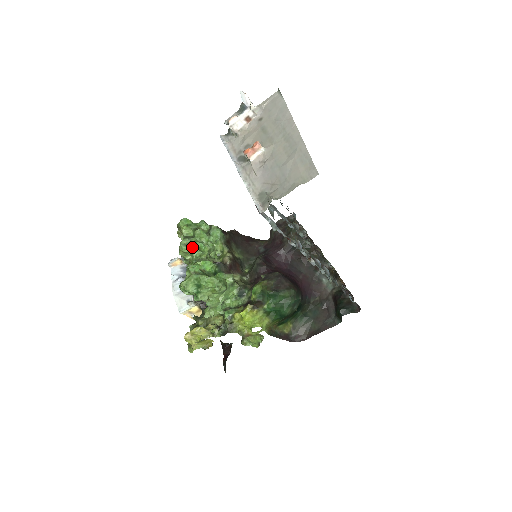
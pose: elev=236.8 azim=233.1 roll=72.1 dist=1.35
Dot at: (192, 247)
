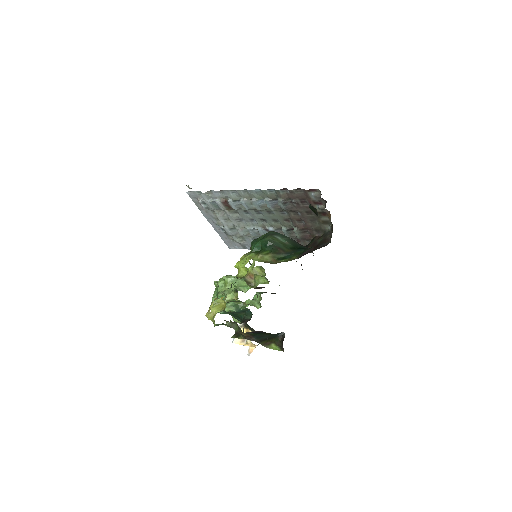
Dot at: occluded
